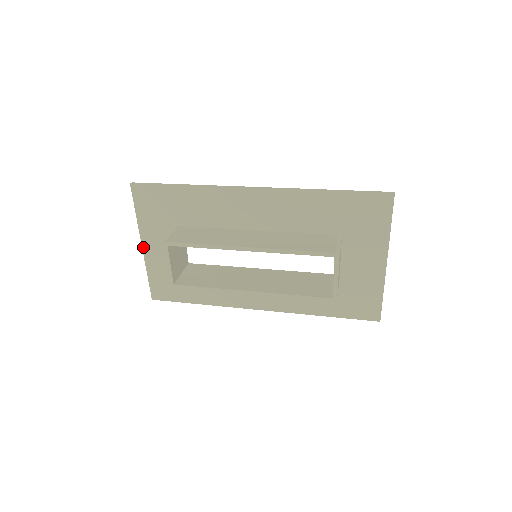
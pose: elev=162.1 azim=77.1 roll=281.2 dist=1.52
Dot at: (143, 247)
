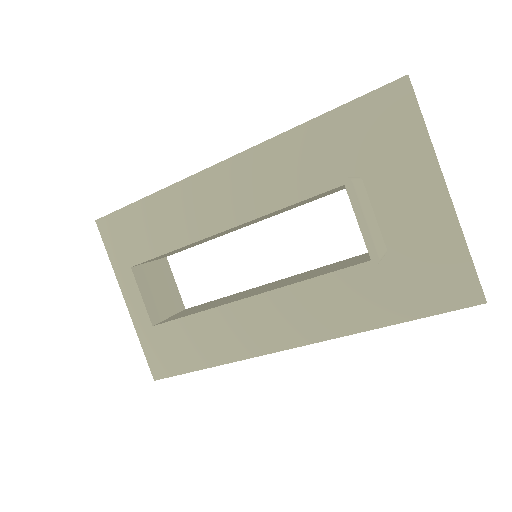
Dot at: (127, 302)
